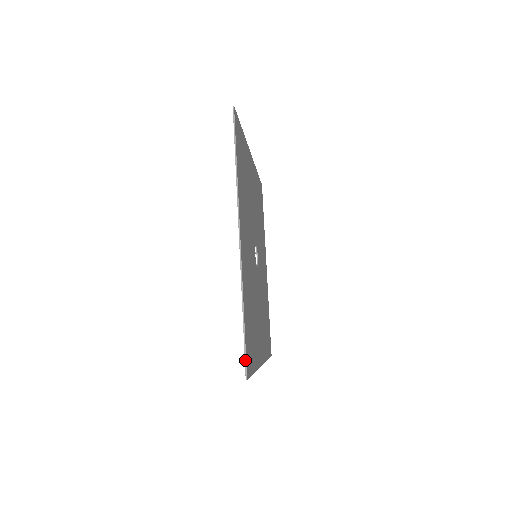
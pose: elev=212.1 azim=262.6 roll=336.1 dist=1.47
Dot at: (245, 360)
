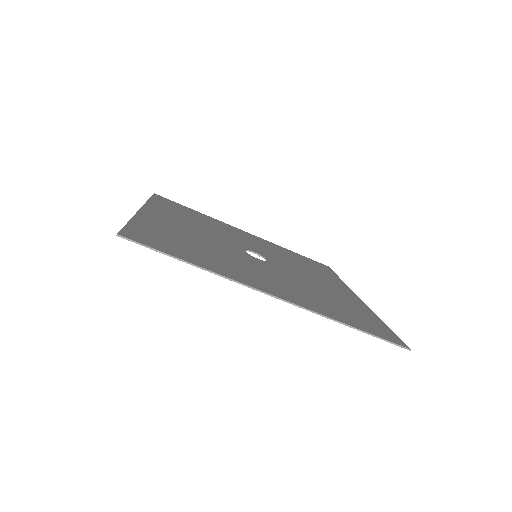
Dot at: (120, 231)
